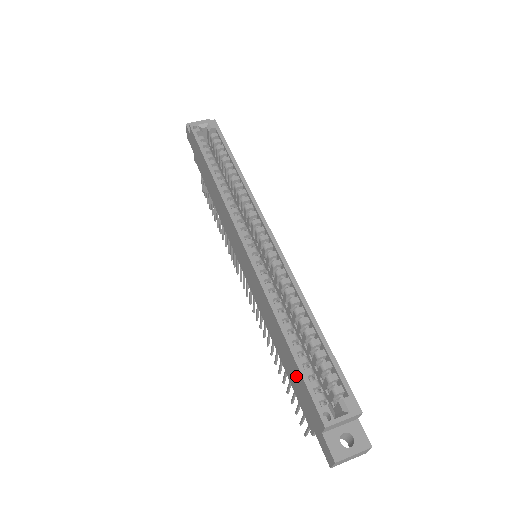
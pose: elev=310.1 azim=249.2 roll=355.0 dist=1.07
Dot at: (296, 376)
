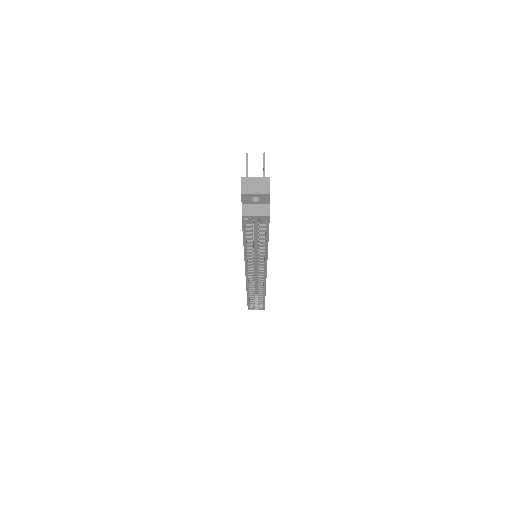
Dot at: occluded
